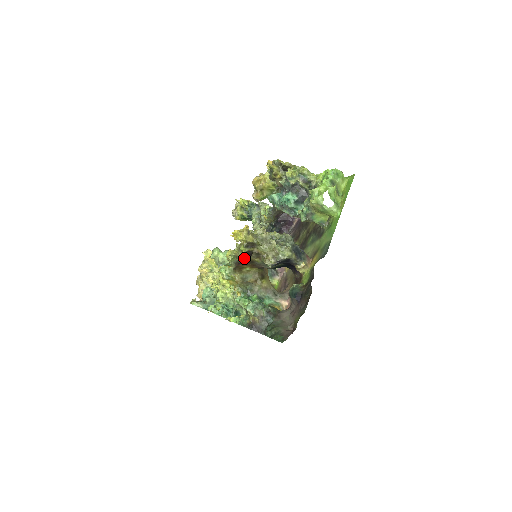
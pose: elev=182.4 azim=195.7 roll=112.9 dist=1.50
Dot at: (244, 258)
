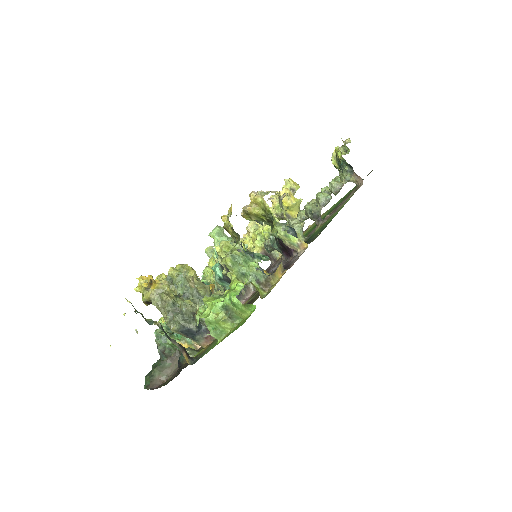
Dot at: (145, 303)
